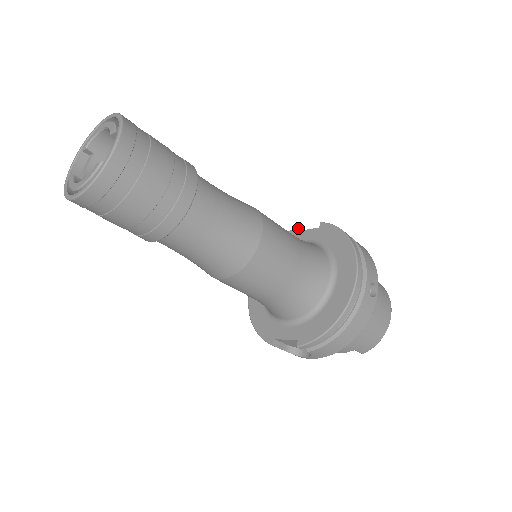
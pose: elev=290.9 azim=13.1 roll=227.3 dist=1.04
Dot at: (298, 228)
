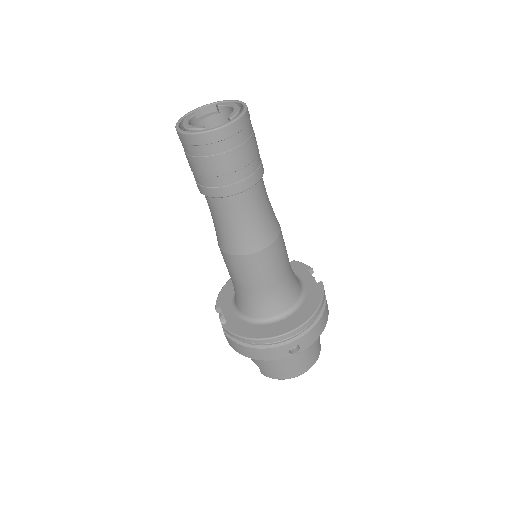
Dot at: (310, 268)
